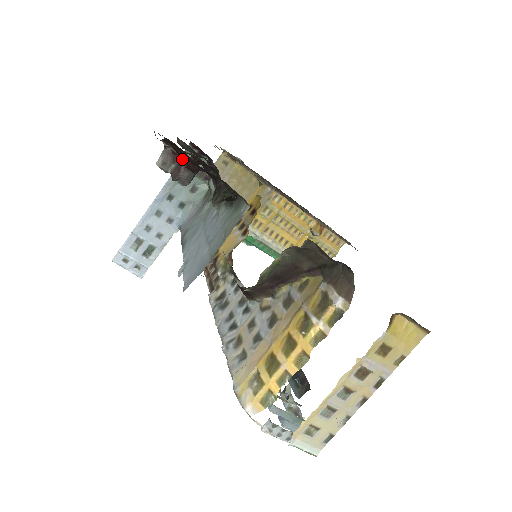
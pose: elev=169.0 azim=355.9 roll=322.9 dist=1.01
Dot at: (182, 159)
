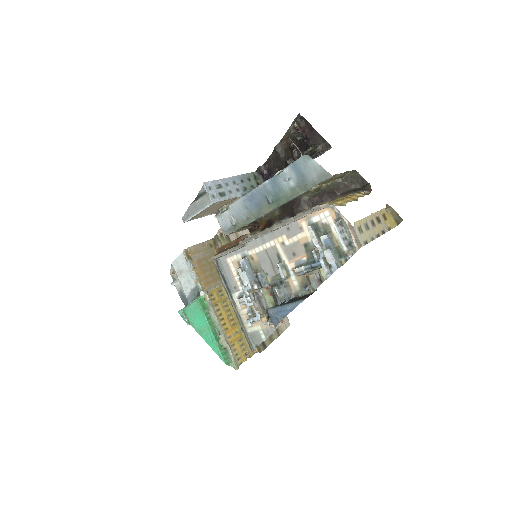
Dot at: (300, 131)
